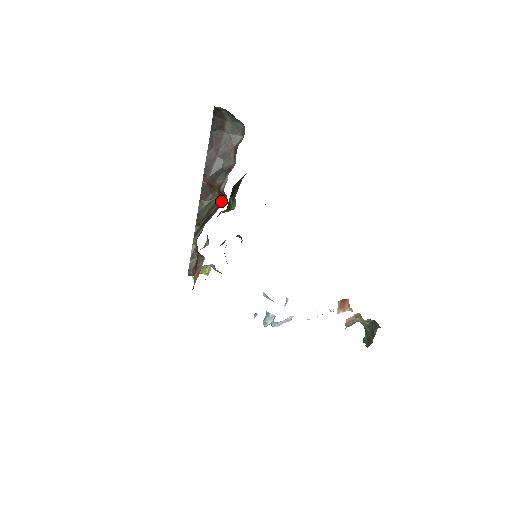
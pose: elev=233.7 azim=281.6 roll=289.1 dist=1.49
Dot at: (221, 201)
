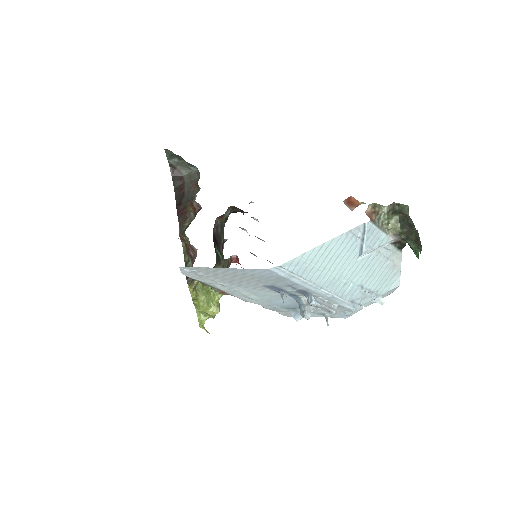
Dot at: occluded
